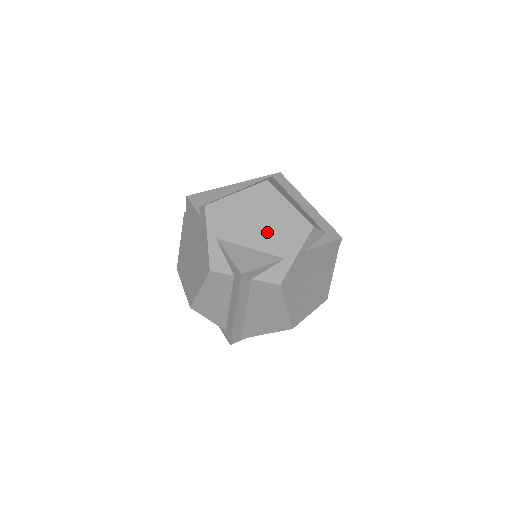
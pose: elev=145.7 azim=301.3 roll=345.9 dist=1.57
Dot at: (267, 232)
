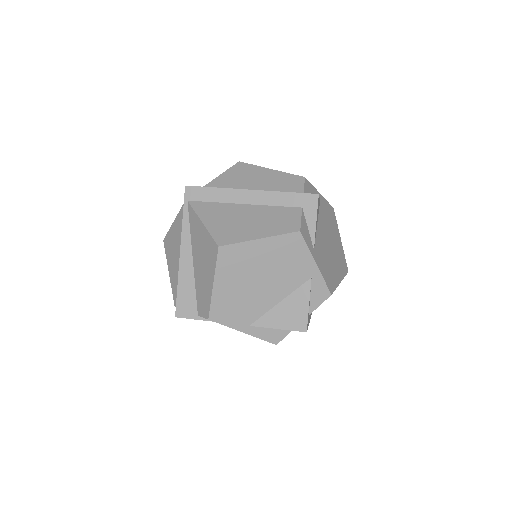
Dot at: (275, 278)
